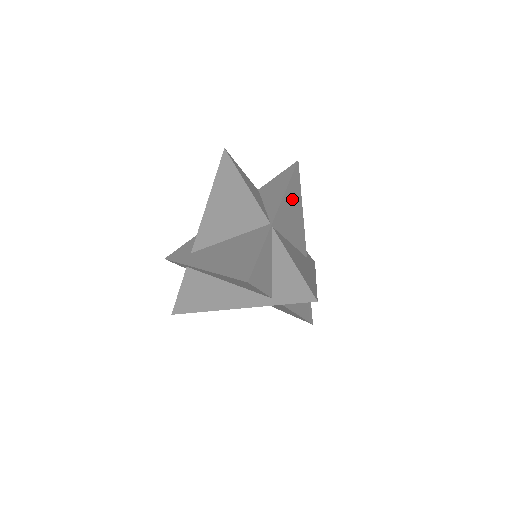
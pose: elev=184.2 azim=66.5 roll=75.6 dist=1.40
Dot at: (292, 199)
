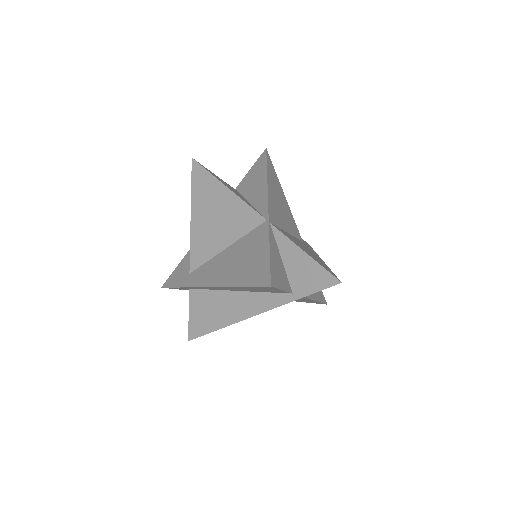
Dot at: (274, 189)
